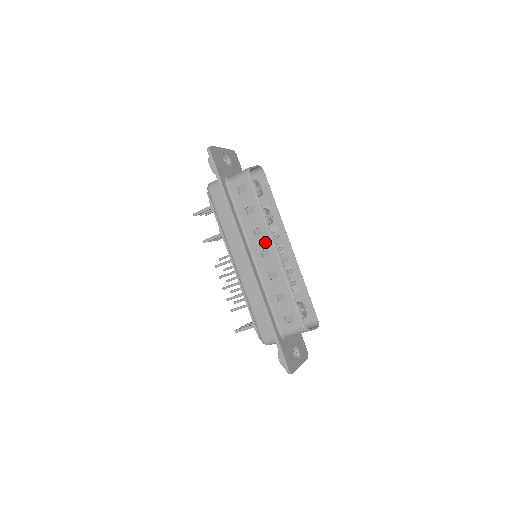
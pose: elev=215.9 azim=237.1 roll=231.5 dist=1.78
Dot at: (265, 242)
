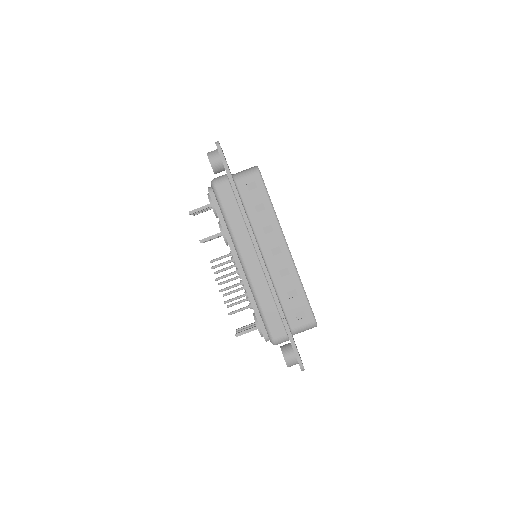
Dot at: (276, 239)
